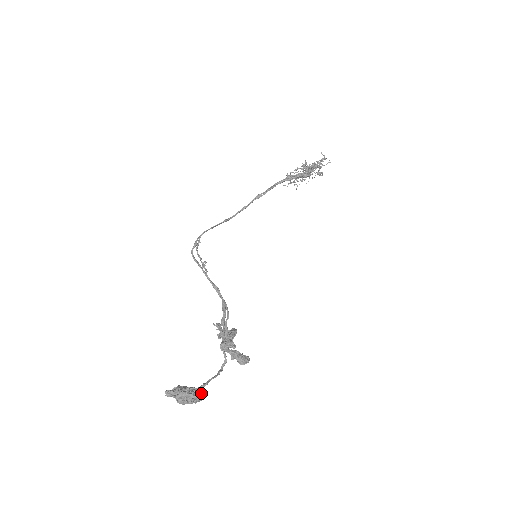
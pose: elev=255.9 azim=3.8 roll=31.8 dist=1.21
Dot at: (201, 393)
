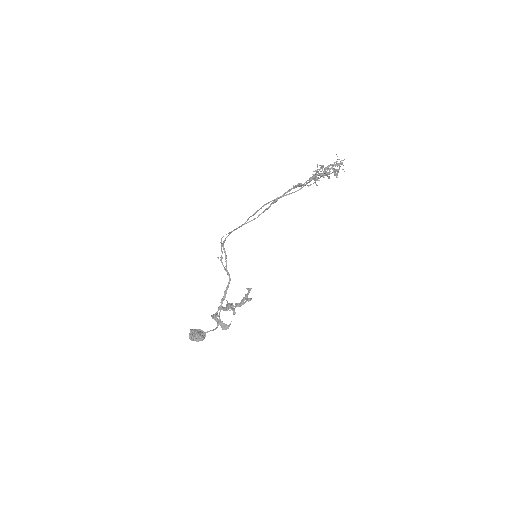
Dot at: (200, 338)
